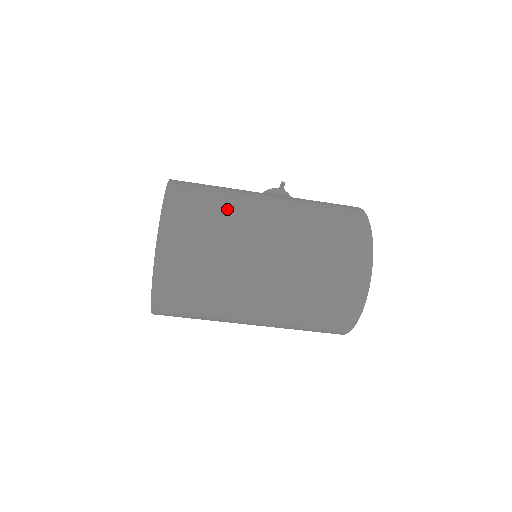
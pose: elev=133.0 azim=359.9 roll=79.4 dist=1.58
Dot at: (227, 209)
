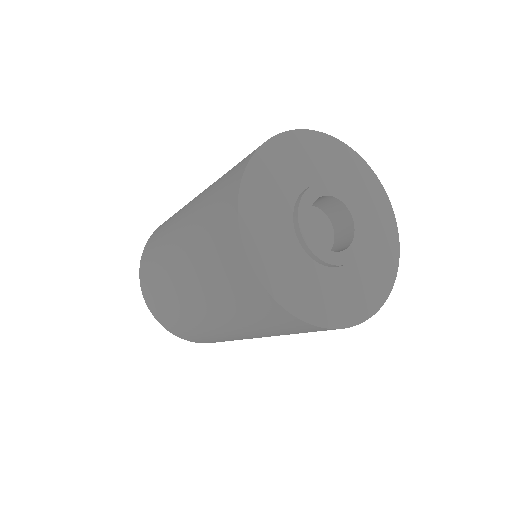
Dot at: occluded
